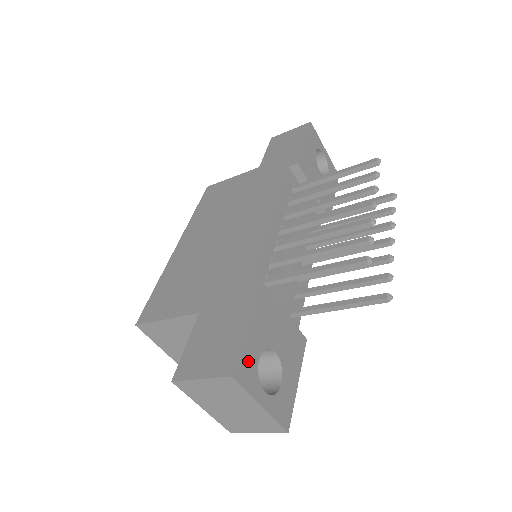
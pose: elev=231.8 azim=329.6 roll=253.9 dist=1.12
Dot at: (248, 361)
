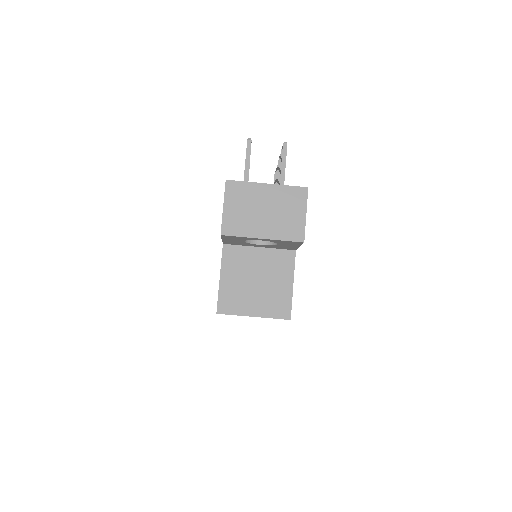
Dot at: occluded
